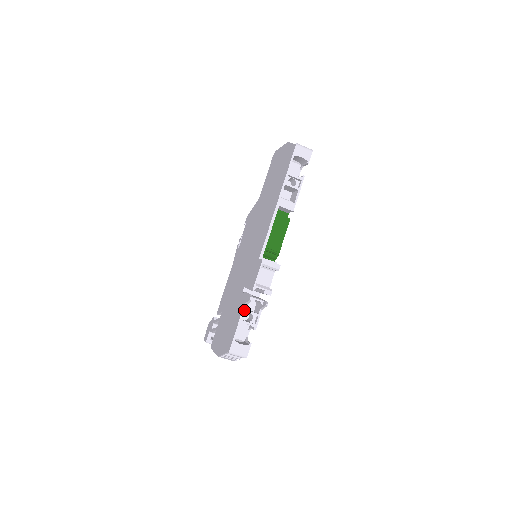
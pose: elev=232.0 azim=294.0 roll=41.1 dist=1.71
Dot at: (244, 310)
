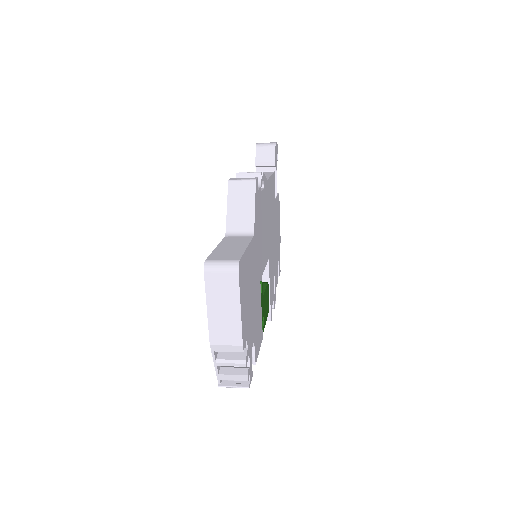
Dot at: occluded
